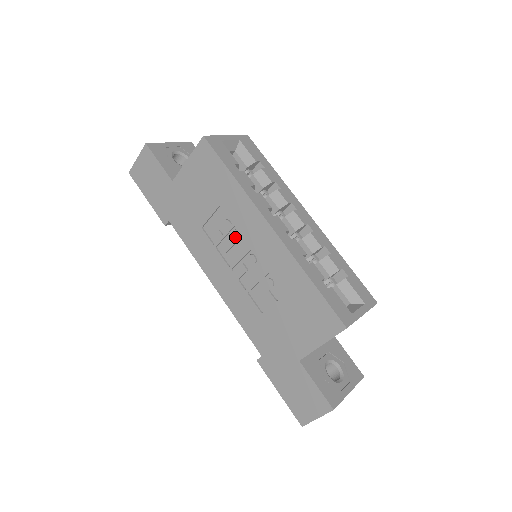
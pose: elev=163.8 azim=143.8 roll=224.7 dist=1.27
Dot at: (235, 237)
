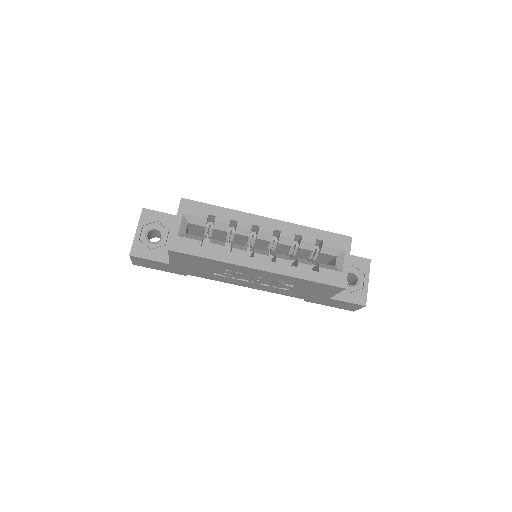
Dot at: (240, 275)
